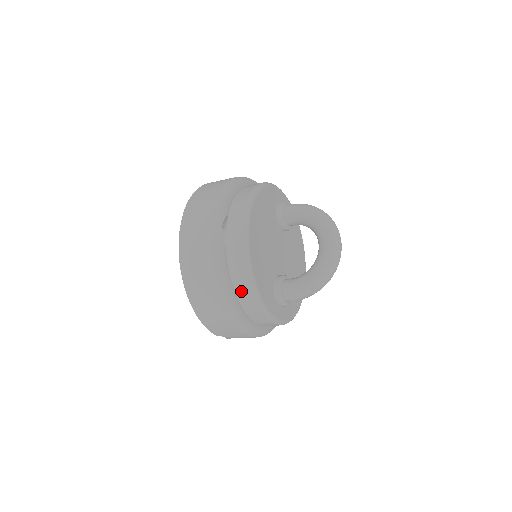
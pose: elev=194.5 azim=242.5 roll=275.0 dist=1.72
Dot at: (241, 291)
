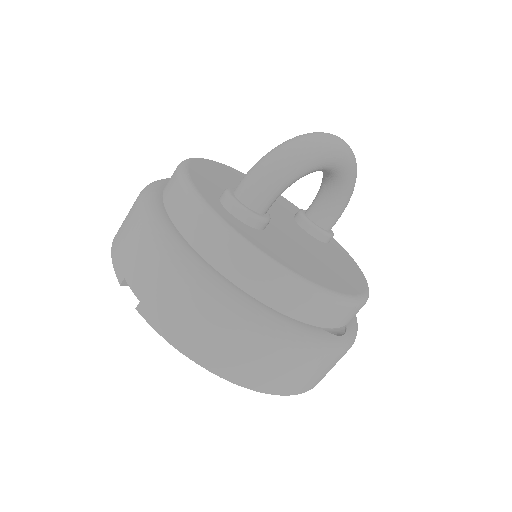
Dot at: occluded
